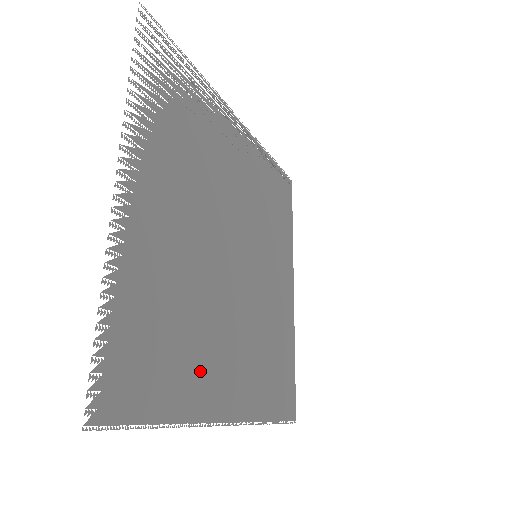
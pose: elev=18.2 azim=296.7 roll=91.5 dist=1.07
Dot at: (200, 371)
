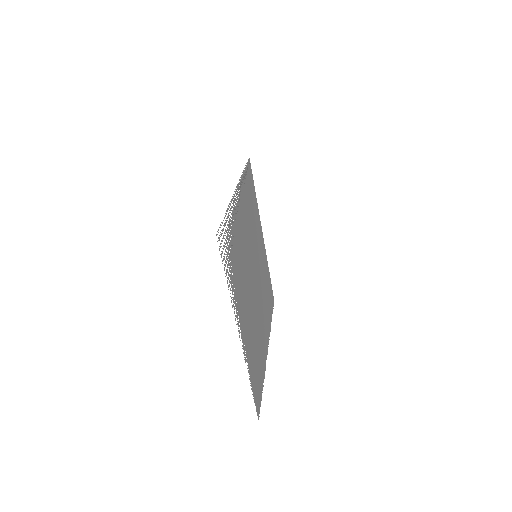
Dot at: occluded
